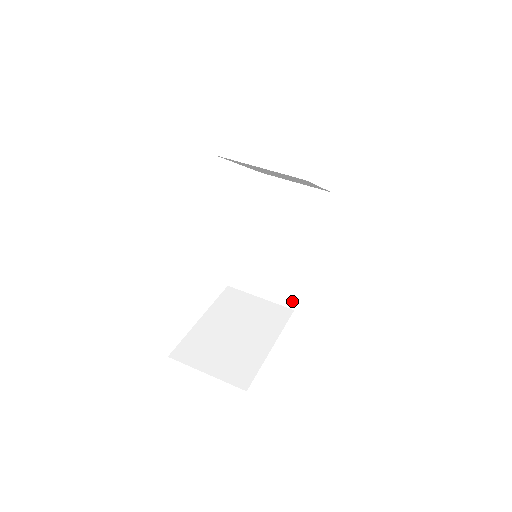
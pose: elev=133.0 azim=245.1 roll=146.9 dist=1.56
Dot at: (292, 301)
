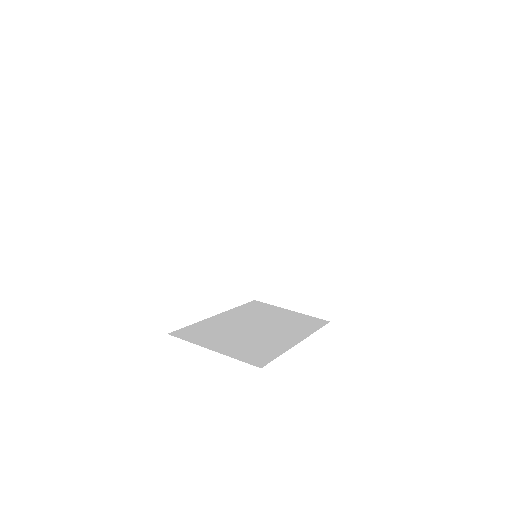
Dot at: (260, 362)
